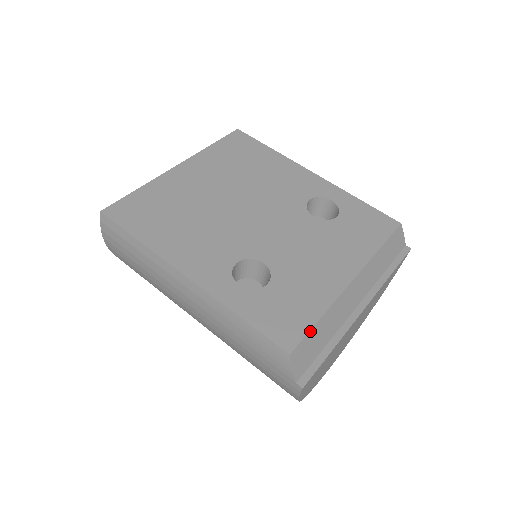
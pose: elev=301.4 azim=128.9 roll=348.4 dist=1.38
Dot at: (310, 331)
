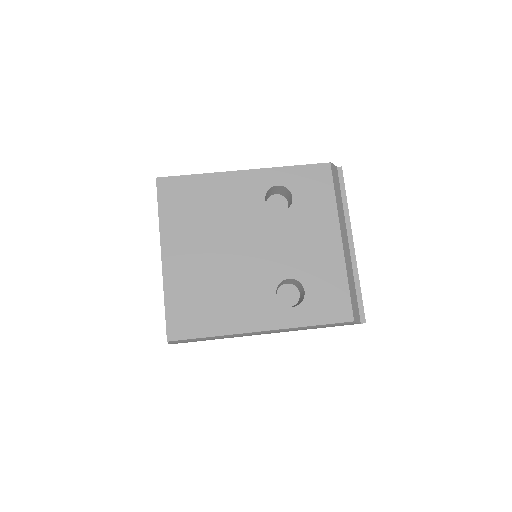
Dot at: (350, 297)
